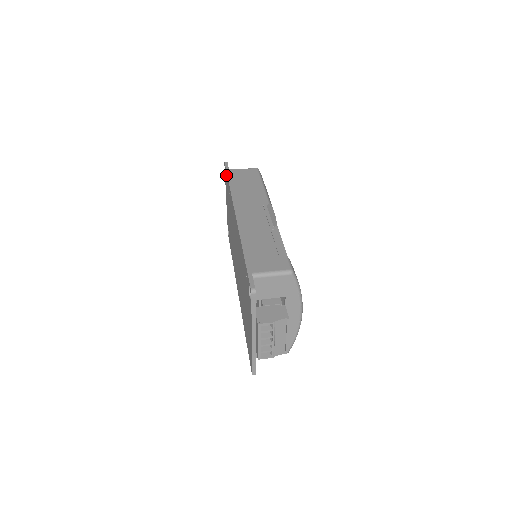
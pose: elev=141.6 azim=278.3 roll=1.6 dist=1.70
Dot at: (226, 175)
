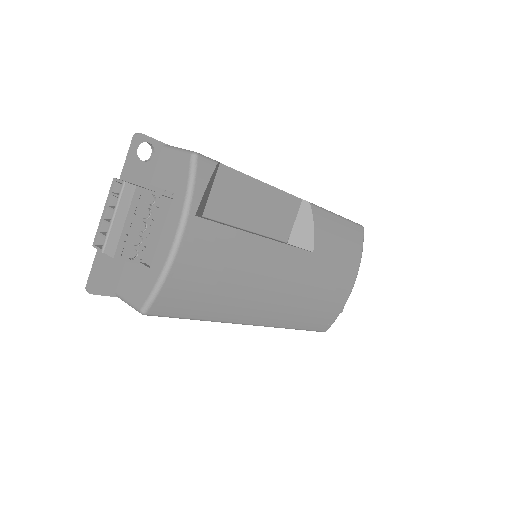
Dot at: occluded
